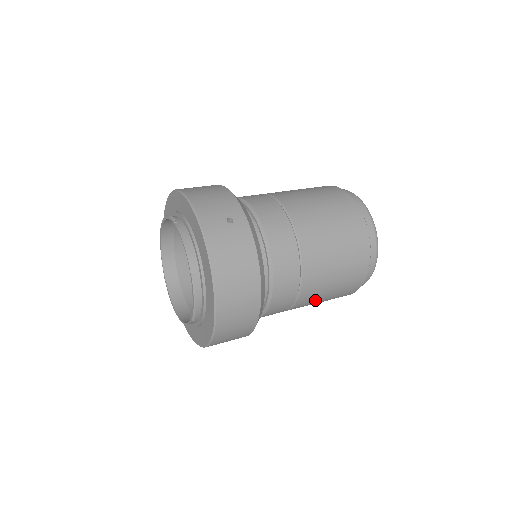
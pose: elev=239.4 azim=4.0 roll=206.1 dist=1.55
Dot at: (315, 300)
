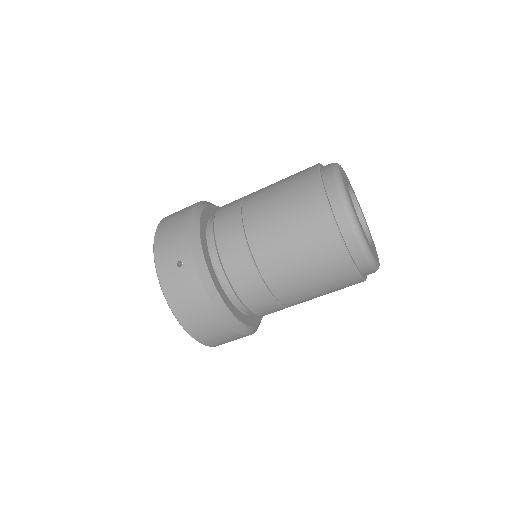
Dot at: (312, 298)
